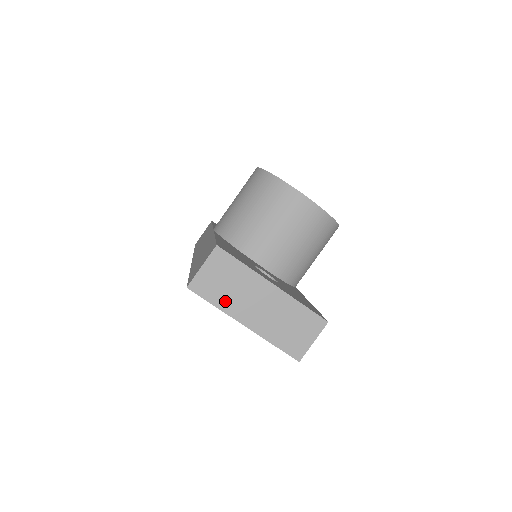
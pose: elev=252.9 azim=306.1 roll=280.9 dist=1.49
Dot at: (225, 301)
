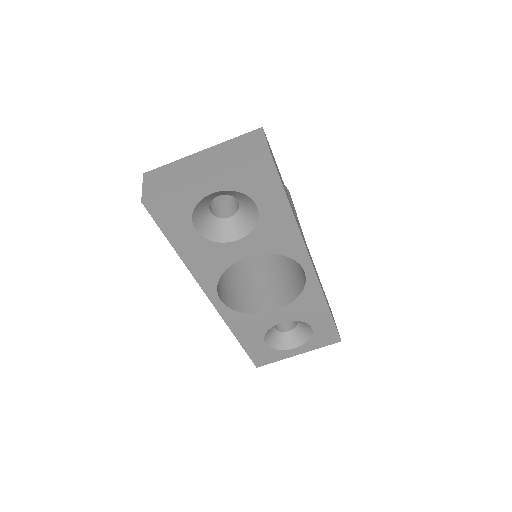
Dot at: (176, 183)
